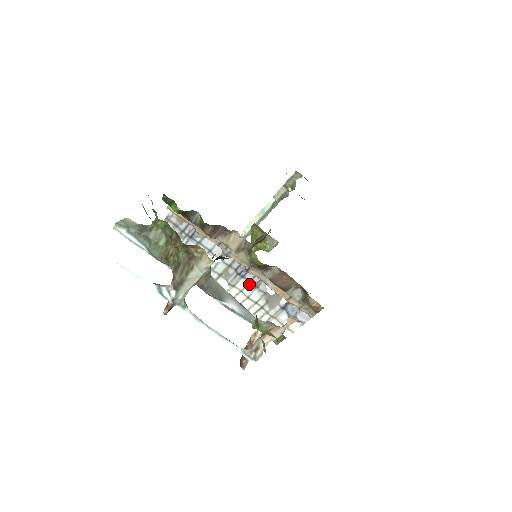
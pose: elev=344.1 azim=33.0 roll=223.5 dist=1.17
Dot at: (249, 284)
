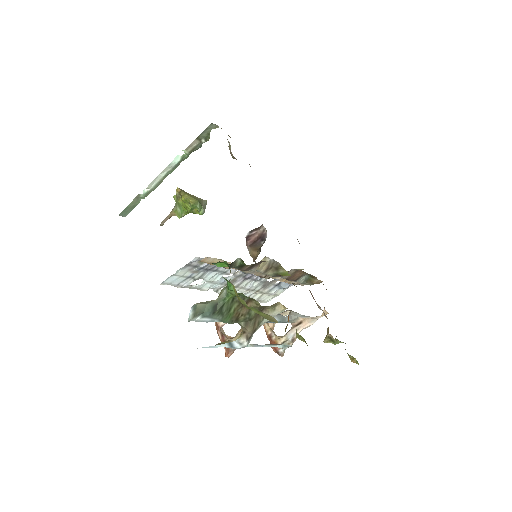
Dot at: (252, 281)
